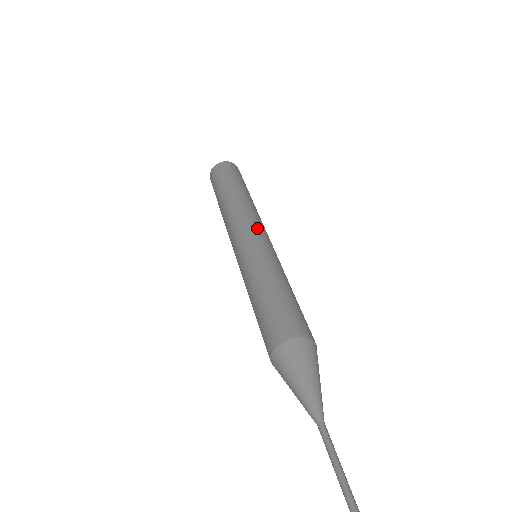
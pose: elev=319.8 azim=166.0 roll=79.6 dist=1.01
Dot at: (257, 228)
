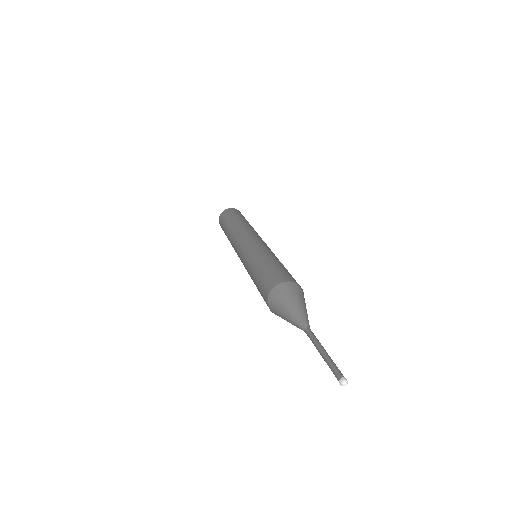
Dot at: (259, 237)
